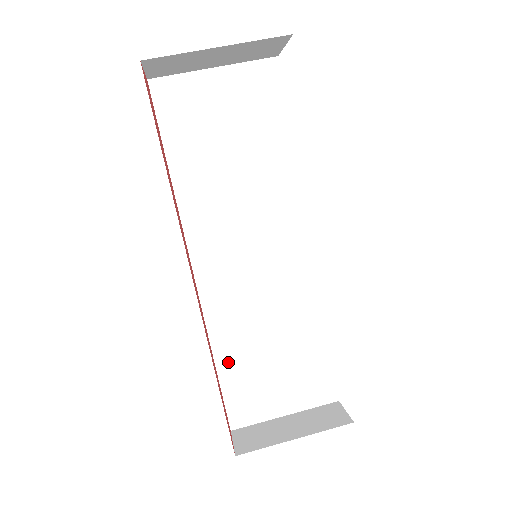
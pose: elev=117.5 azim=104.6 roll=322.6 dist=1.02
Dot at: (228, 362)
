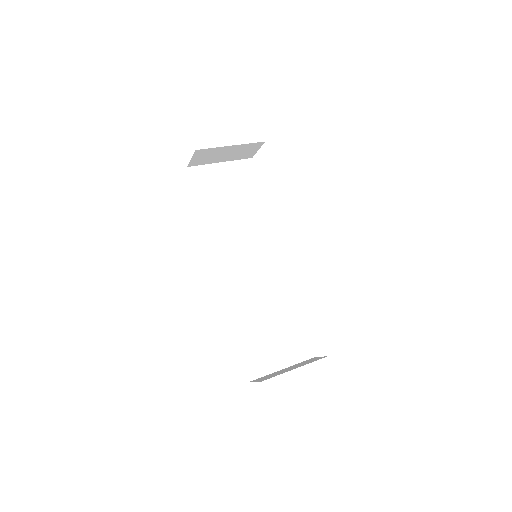
Dot at: (243, 331)
